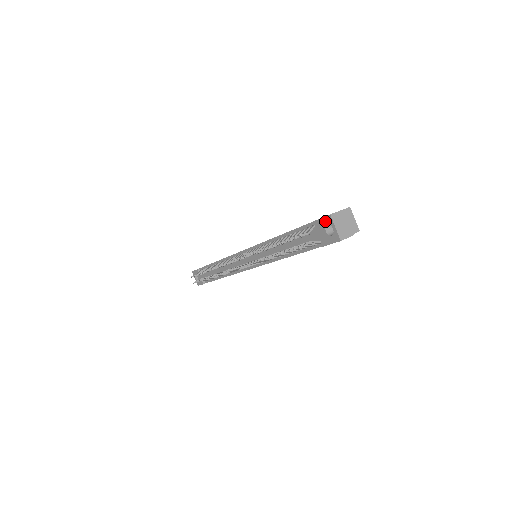
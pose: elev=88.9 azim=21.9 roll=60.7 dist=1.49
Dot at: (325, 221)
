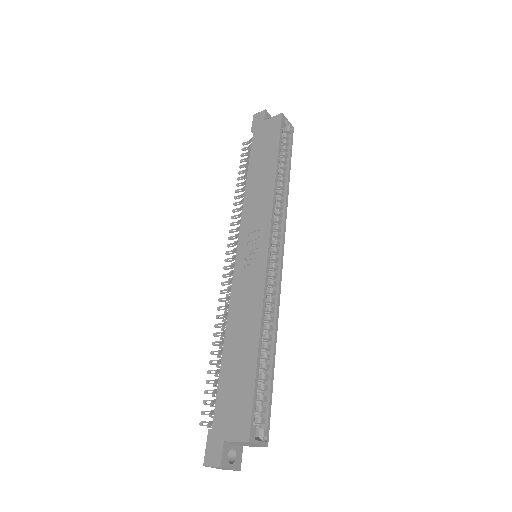
Dot at: (208, 453)
